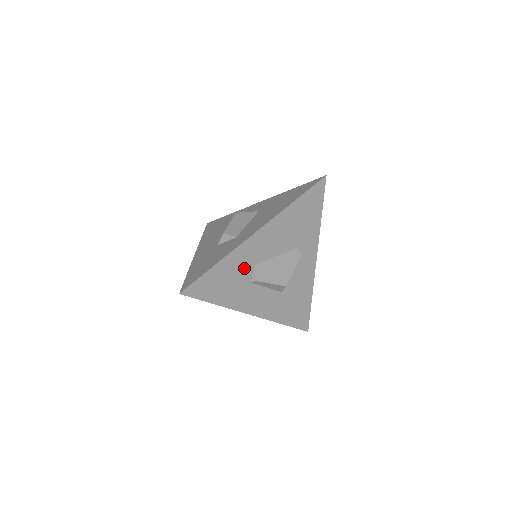
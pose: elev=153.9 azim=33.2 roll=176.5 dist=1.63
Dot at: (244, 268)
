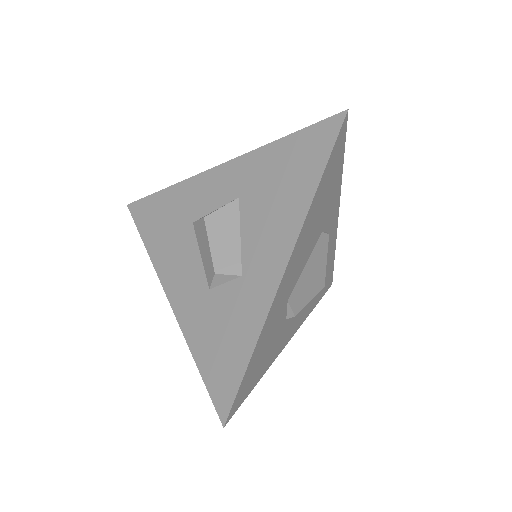
Dot at: (278, 317)
